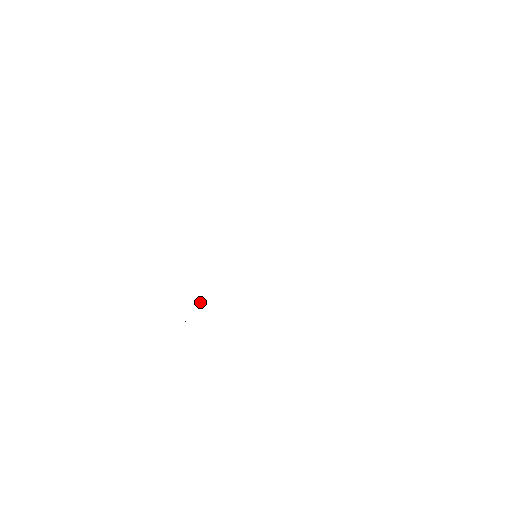
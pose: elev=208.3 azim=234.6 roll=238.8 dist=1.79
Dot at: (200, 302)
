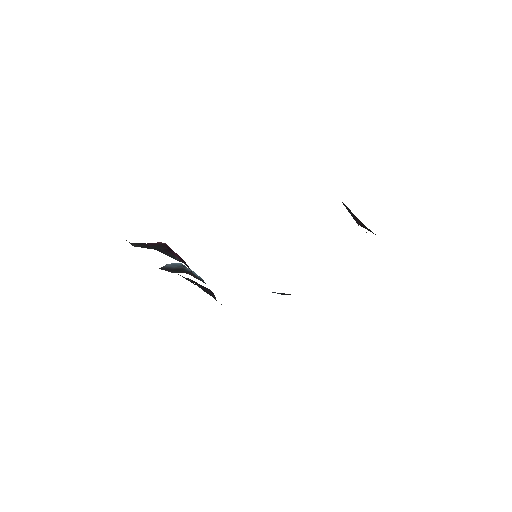
Dot at: occluded
